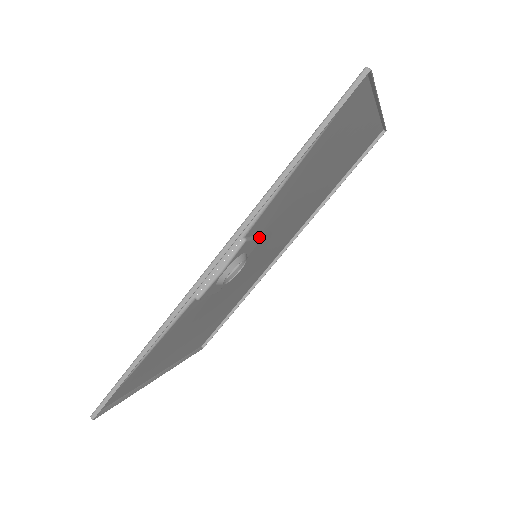
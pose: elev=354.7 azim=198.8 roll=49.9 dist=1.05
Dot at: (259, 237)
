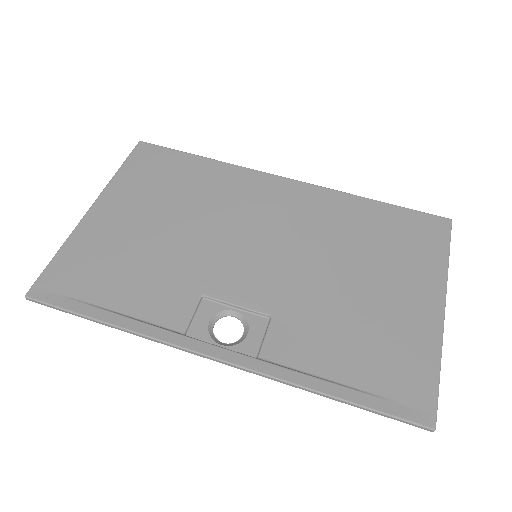
Dot at: (269, 325)
